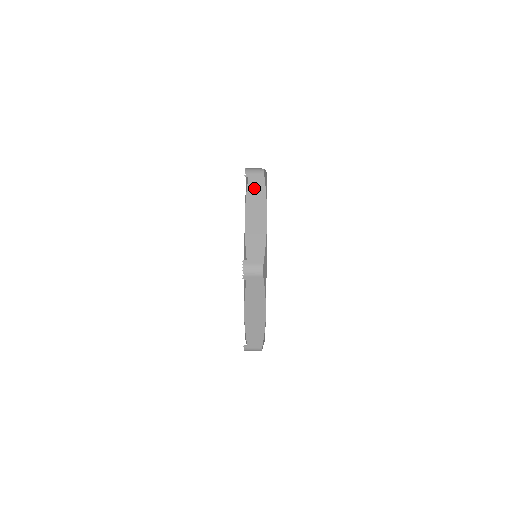
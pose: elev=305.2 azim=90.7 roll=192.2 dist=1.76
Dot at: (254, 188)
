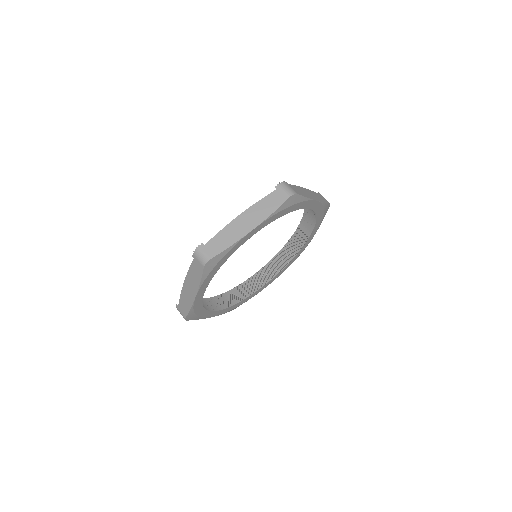
Dot at: (194, 270)
